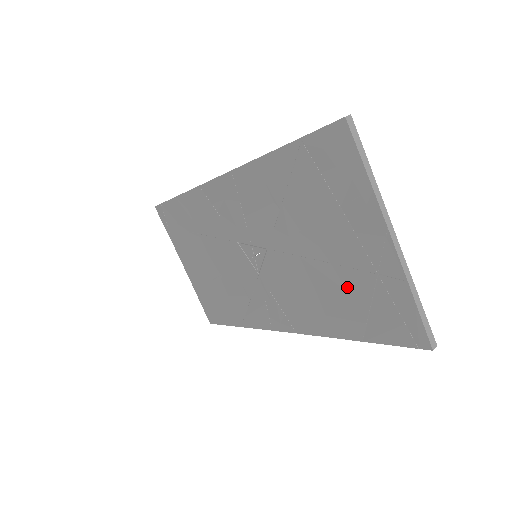
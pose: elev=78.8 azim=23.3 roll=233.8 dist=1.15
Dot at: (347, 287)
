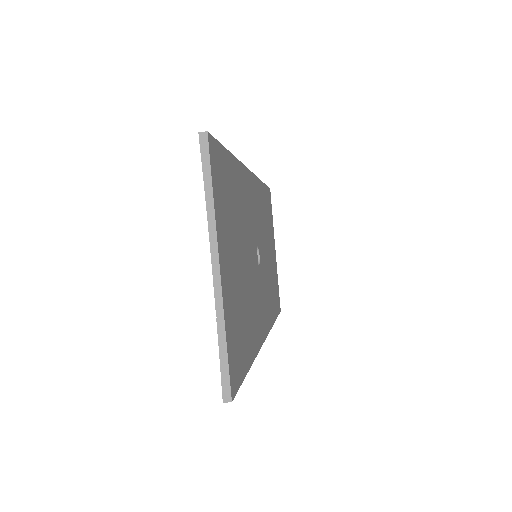
Dot at: occluded
